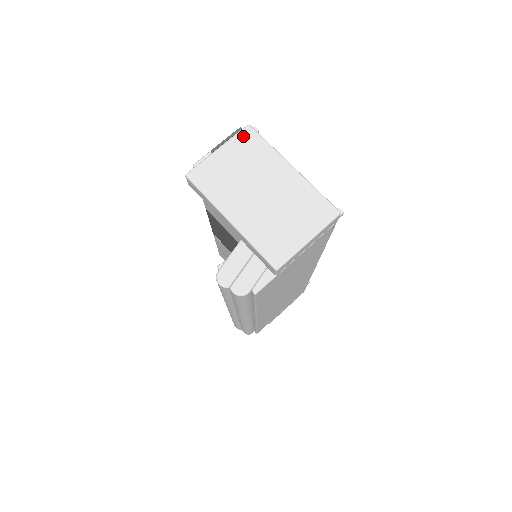
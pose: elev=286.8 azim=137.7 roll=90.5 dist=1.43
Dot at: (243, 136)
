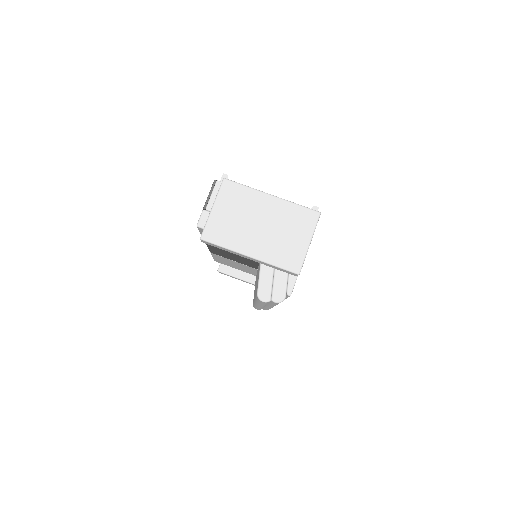
Dot at: (225, 189)
